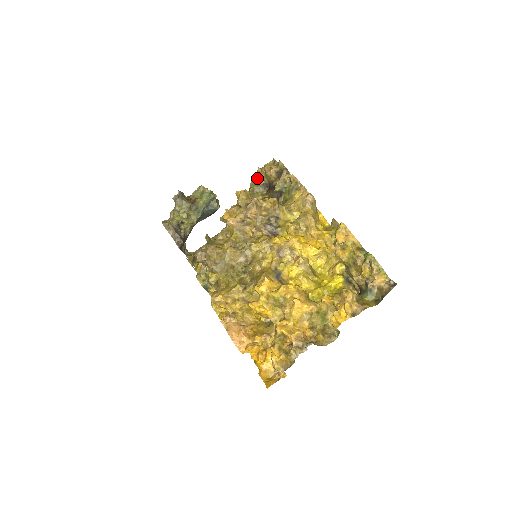
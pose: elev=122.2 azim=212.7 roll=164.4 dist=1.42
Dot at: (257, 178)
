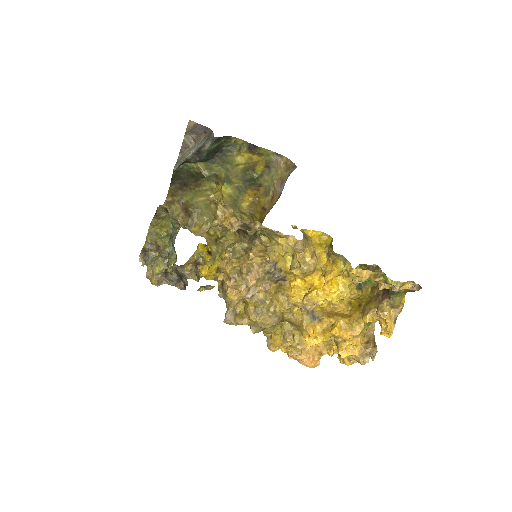
Dot at: occluded
